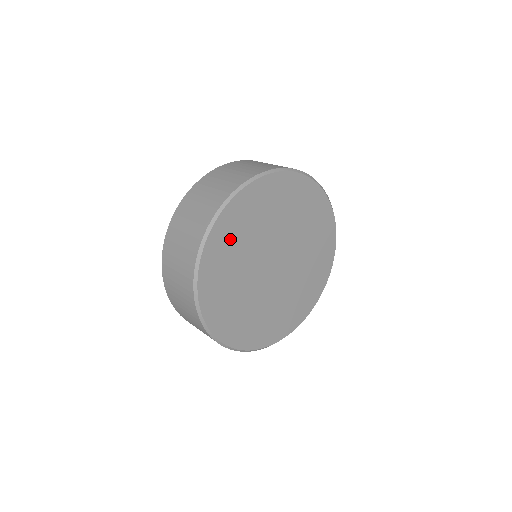
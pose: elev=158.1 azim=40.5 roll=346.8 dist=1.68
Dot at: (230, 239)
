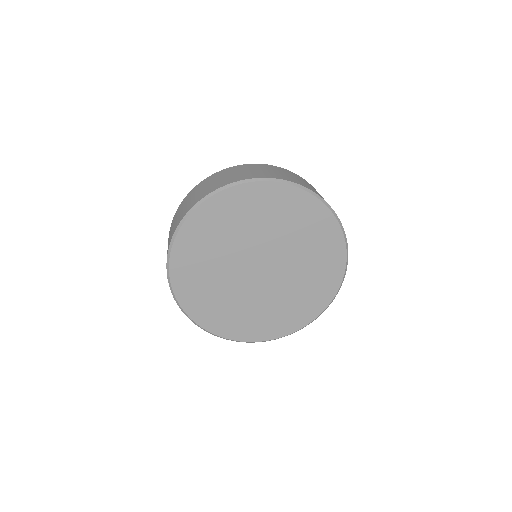
Dot at: (199, 243)
